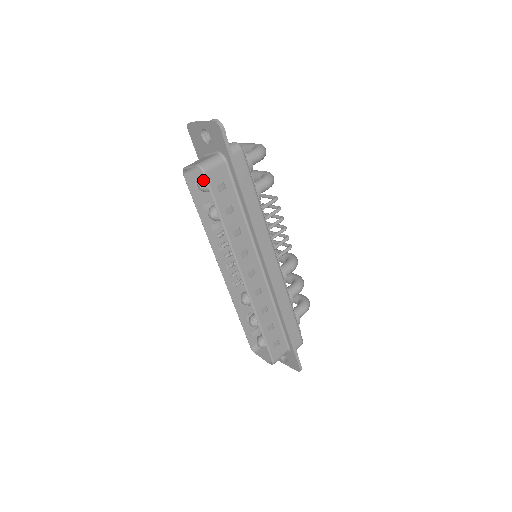
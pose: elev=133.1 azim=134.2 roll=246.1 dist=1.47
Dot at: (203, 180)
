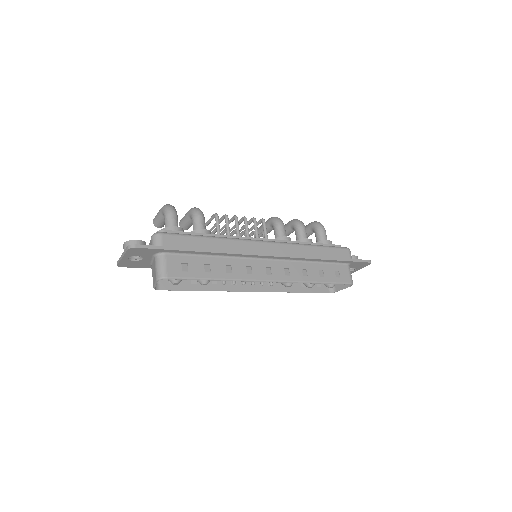
Dot at: occluded
